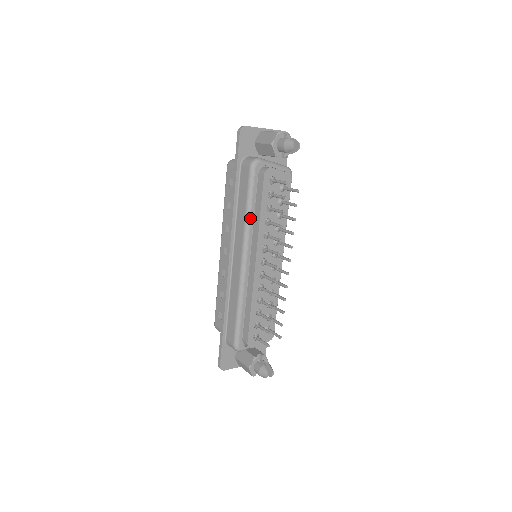
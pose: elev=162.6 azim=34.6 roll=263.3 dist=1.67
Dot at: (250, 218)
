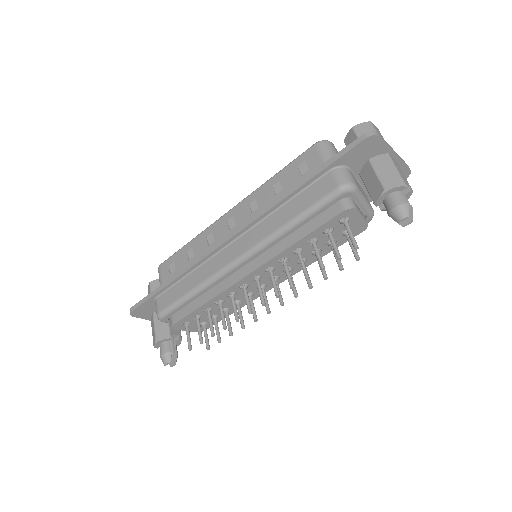
Dot at: (285, 233)
